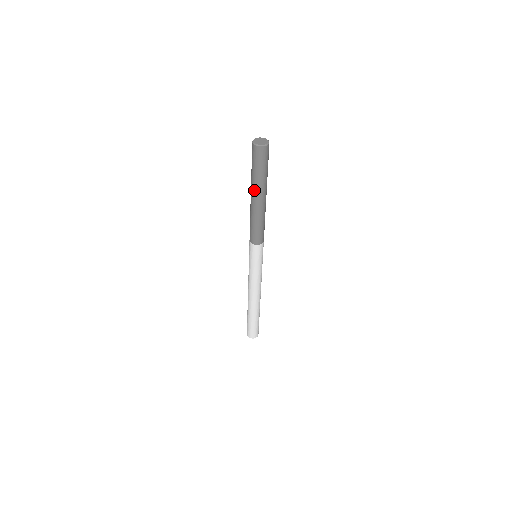
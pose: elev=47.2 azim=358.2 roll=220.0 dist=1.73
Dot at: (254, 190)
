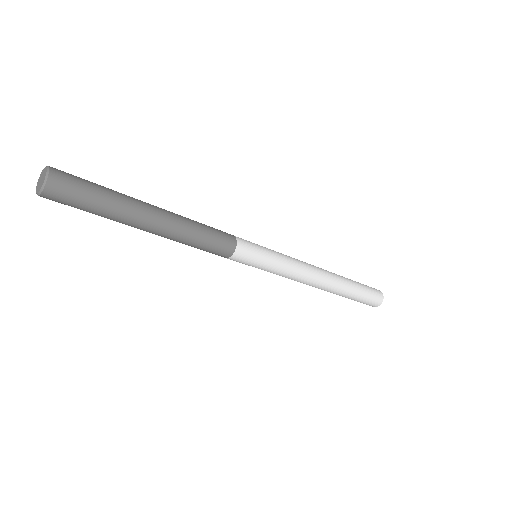
Dot at: occluded
